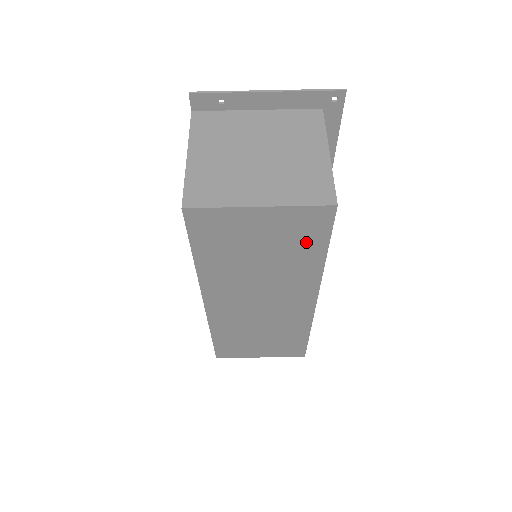
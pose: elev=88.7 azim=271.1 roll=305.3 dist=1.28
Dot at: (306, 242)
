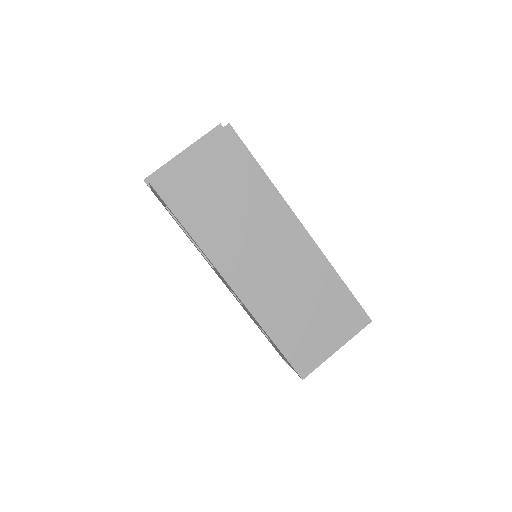
Dot at: (240, 166)
